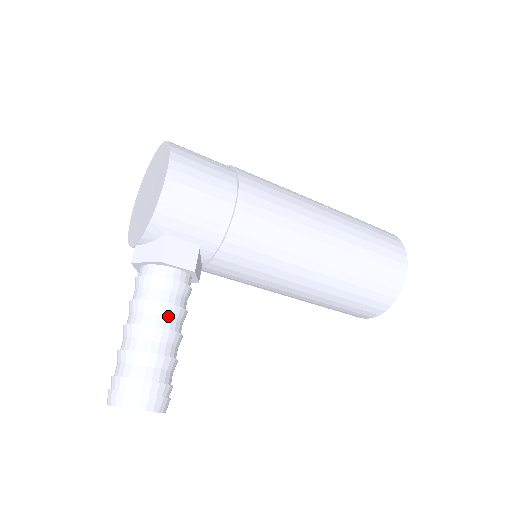
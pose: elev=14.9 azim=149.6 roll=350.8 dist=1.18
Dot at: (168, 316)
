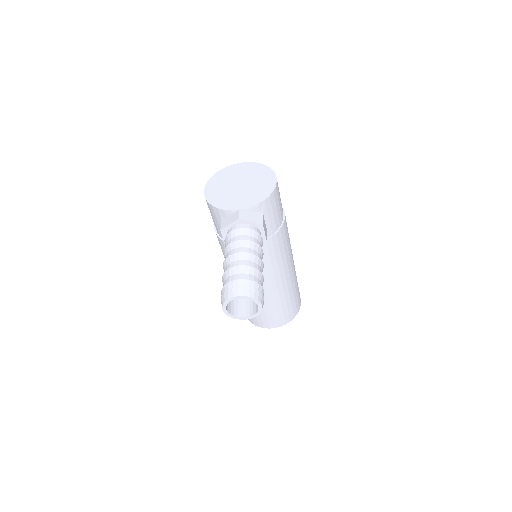
Dot at: occluded
